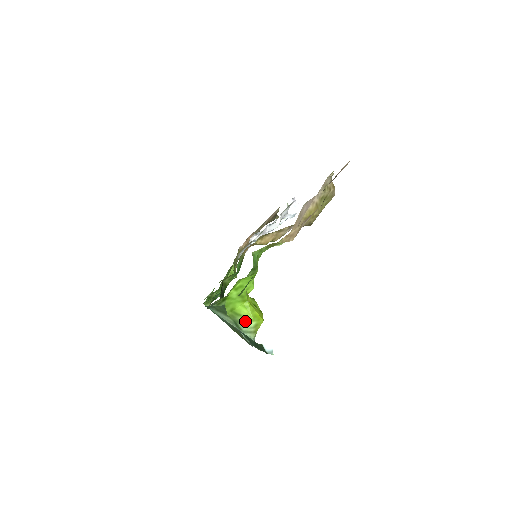
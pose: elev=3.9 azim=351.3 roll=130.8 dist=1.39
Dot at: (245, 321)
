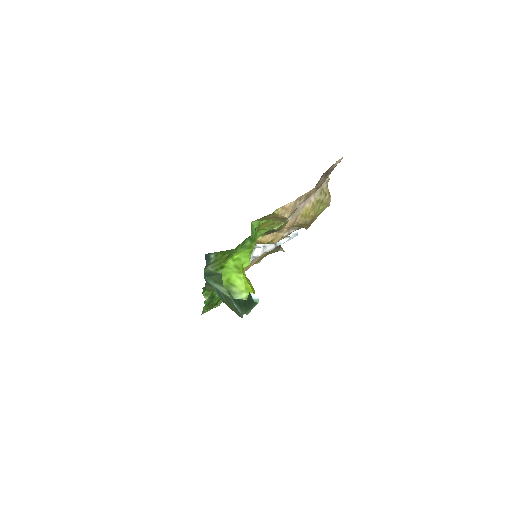
Dot at: (238, 291)
